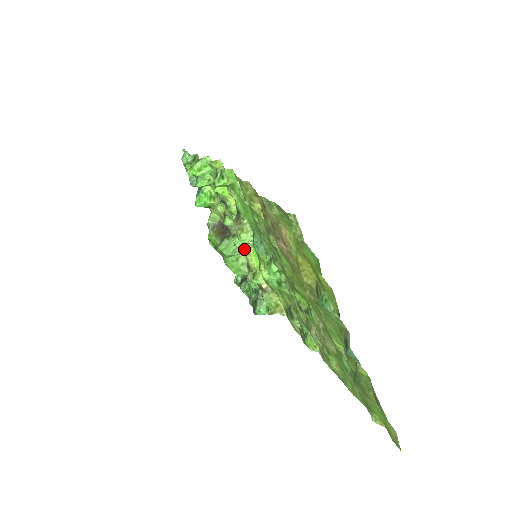
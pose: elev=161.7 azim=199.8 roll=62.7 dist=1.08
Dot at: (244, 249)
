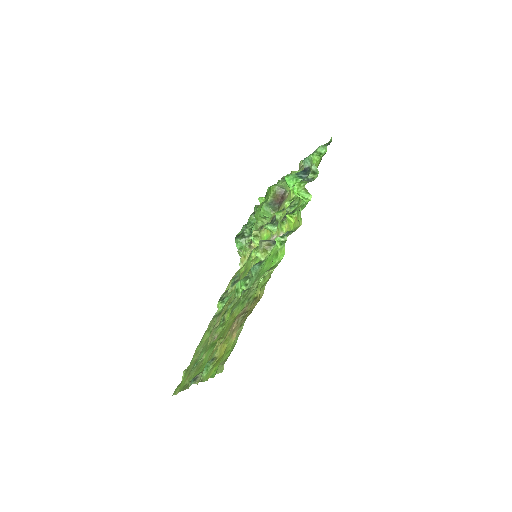
Dot at: occluded
